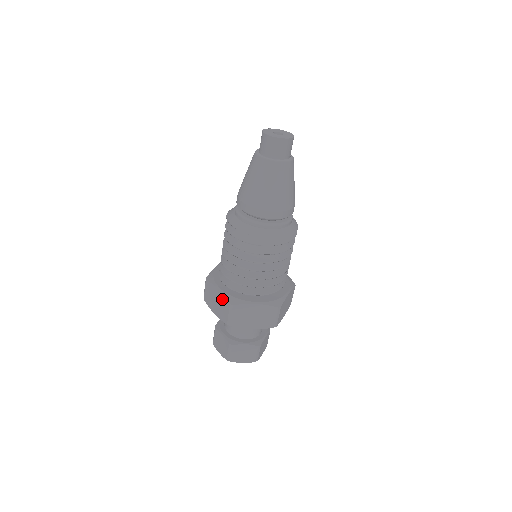
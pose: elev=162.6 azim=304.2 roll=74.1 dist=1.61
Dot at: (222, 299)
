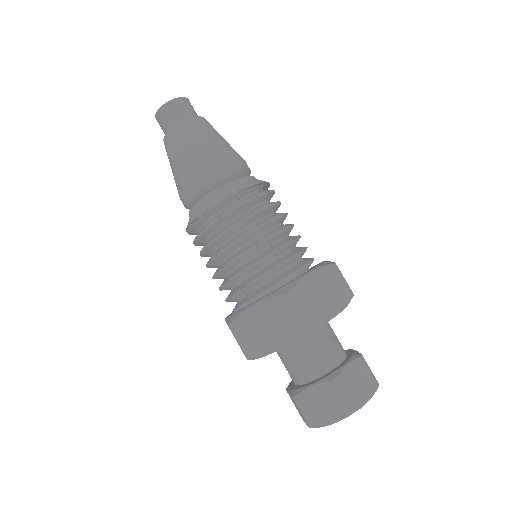
Dot at: (271, 307)
